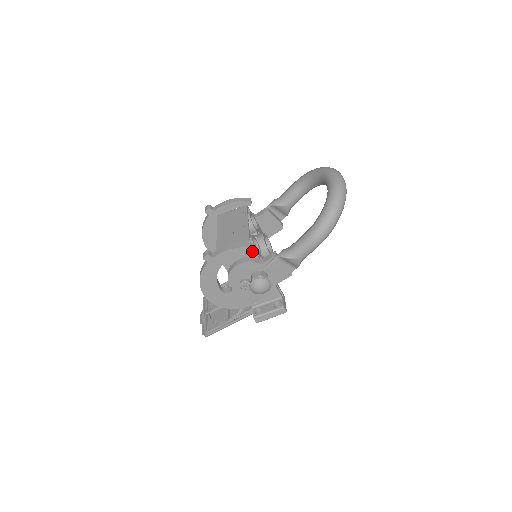
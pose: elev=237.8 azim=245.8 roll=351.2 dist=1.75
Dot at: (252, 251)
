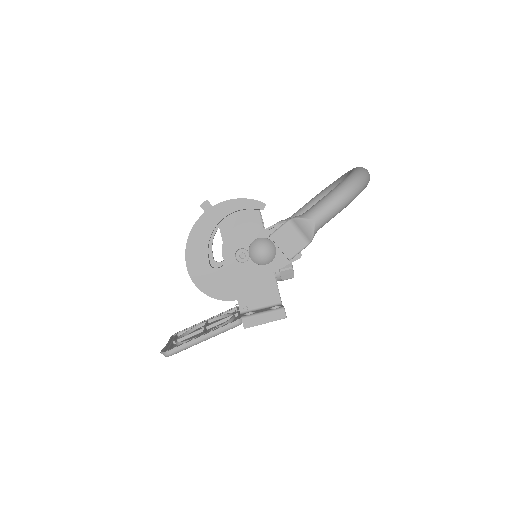
Dot at: (260, 208)
